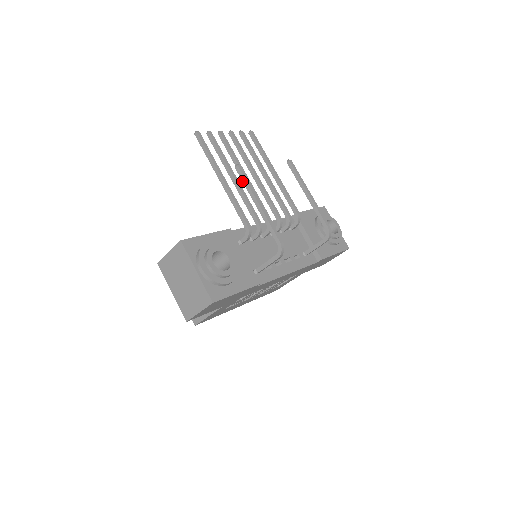
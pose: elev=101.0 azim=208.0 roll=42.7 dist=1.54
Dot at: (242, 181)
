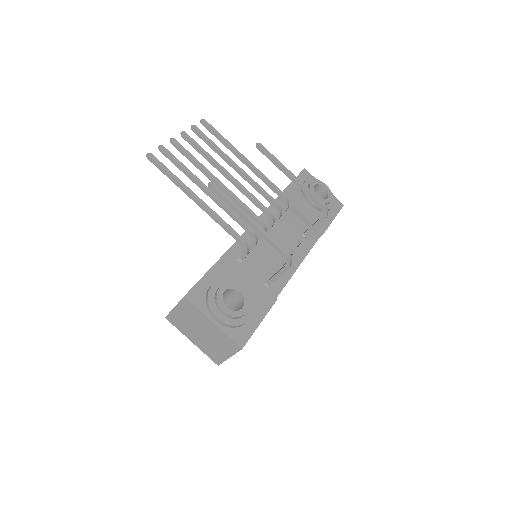
Dot at: (222, 200)
